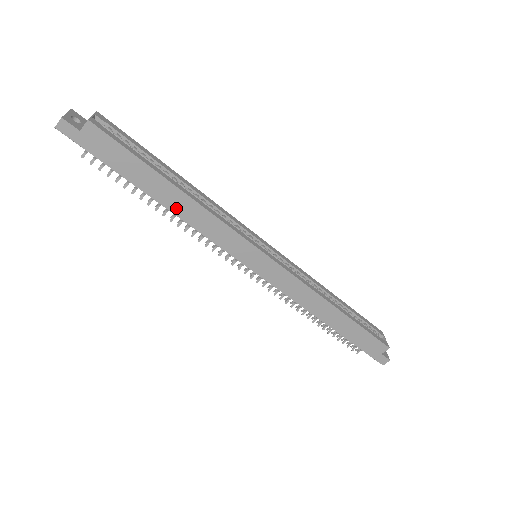
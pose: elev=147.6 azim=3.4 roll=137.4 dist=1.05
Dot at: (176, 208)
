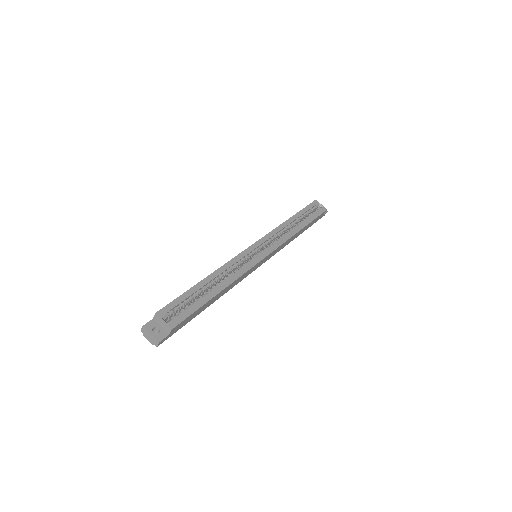
Dot at: (221, 295)
